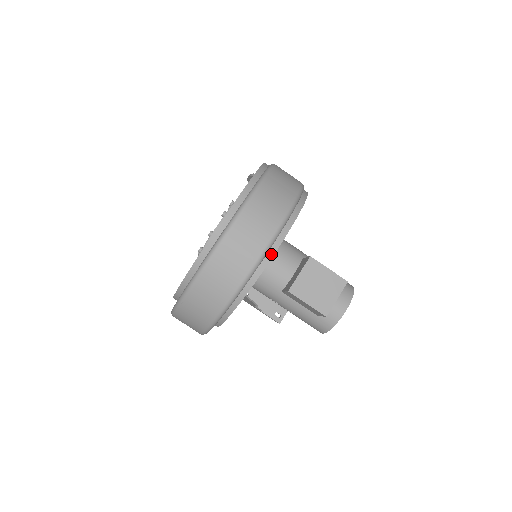
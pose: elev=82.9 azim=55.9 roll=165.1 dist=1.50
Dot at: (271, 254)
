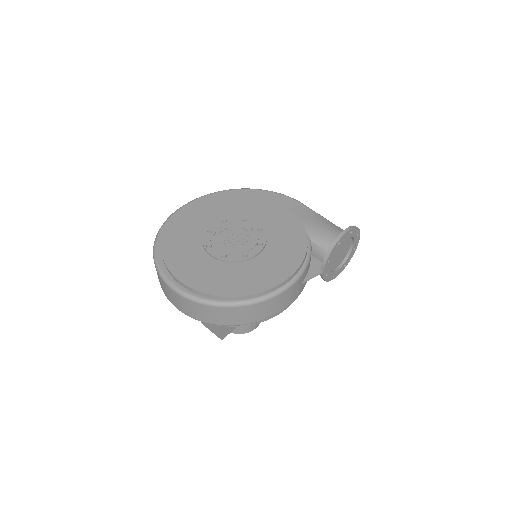
Dot at: occluded
